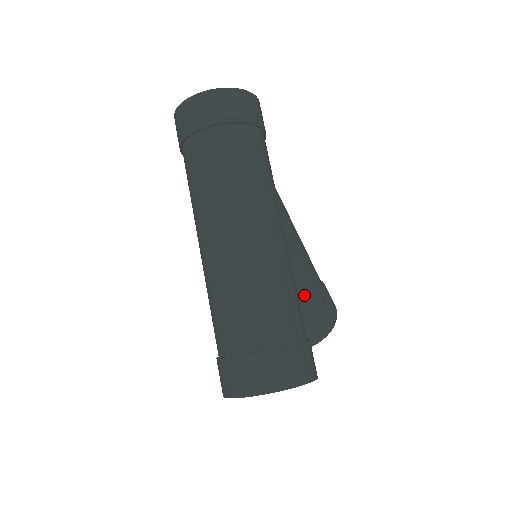
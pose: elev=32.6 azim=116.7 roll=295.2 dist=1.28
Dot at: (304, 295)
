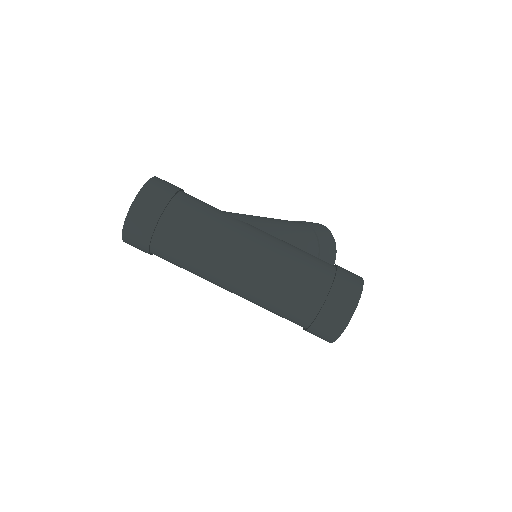
Dot at: (302, 243)
